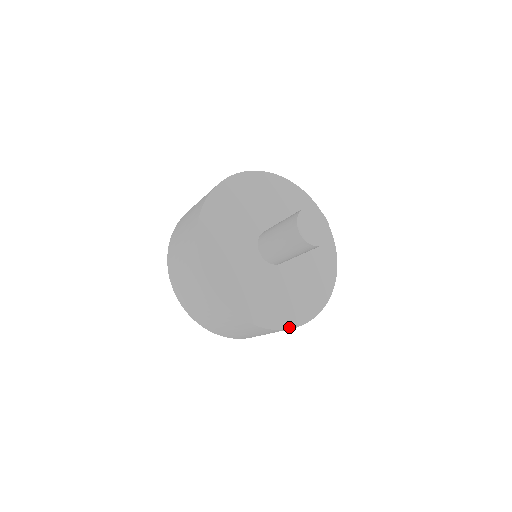
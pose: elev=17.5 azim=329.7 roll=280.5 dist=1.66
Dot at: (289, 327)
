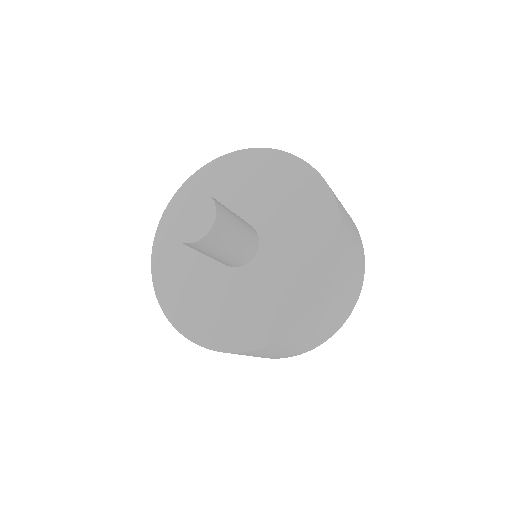
Dot at: (332, 275)
